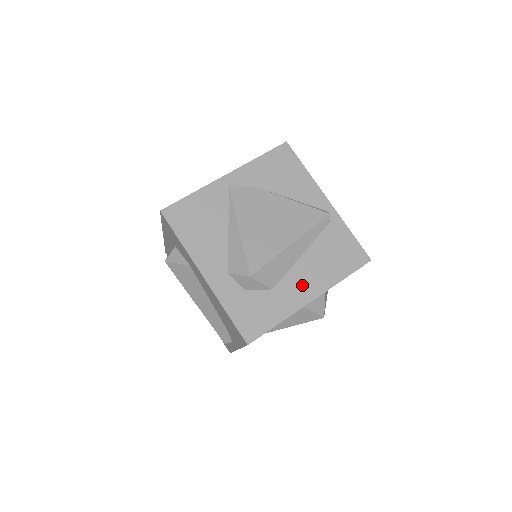
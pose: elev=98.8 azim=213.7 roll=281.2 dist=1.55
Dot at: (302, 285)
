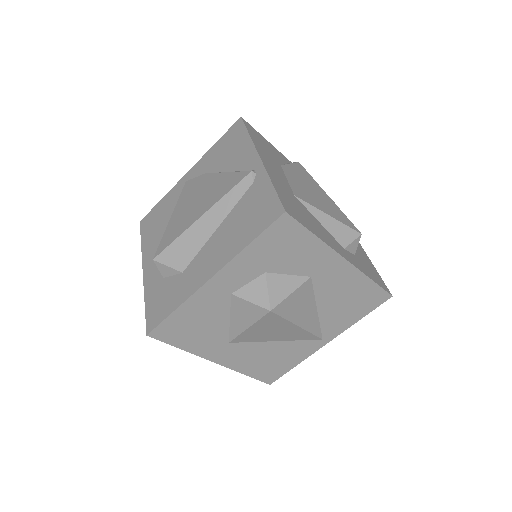
Dot at: (207, 262)
